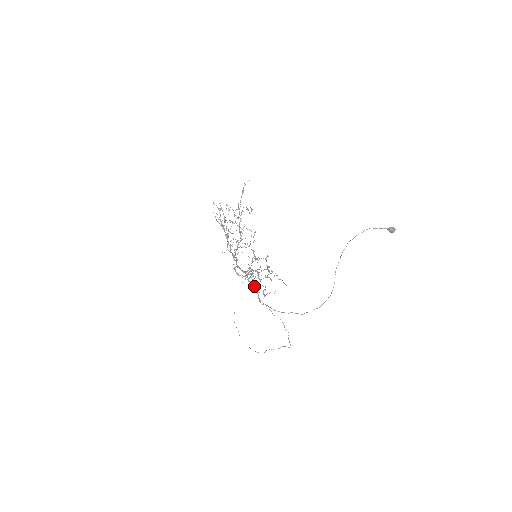
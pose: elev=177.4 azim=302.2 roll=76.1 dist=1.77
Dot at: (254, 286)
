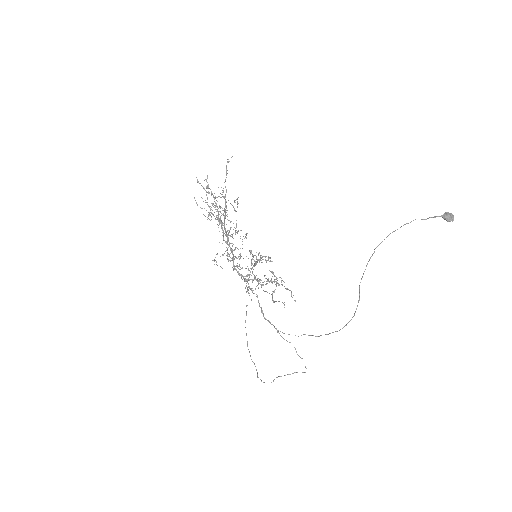
Dot at: occluded
